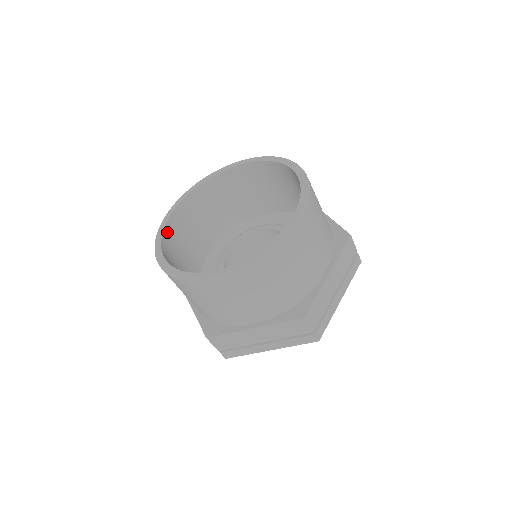
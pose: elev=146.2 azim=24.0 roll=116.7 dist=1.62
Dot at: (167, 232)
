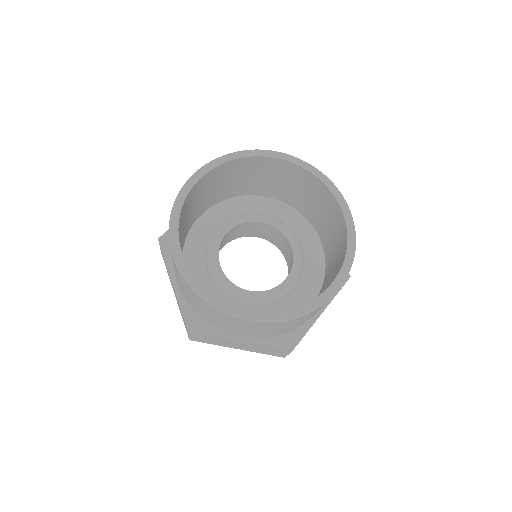
Dot at: (182, 209)
